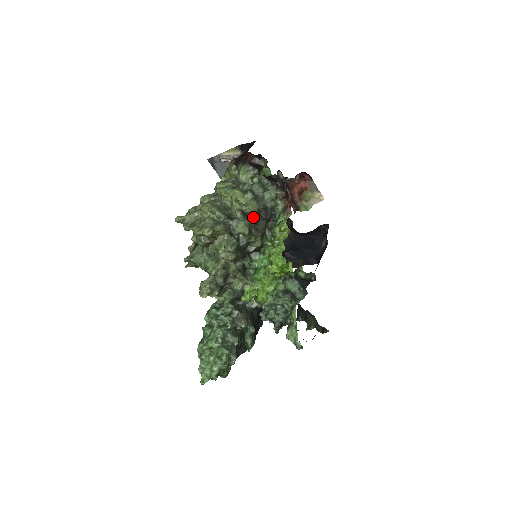
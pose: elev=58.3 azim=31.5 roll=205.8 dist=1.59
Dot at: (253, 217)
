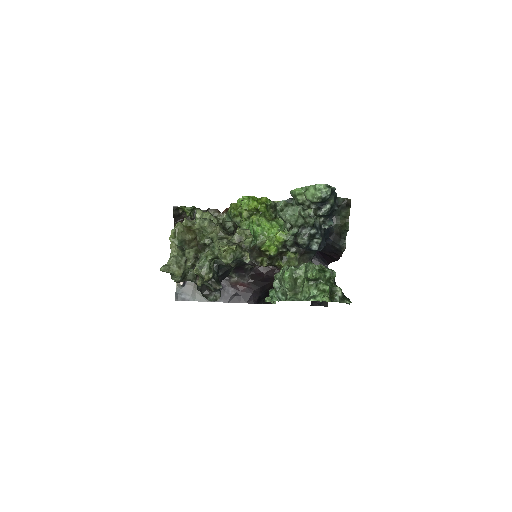
Dot at: occluded
